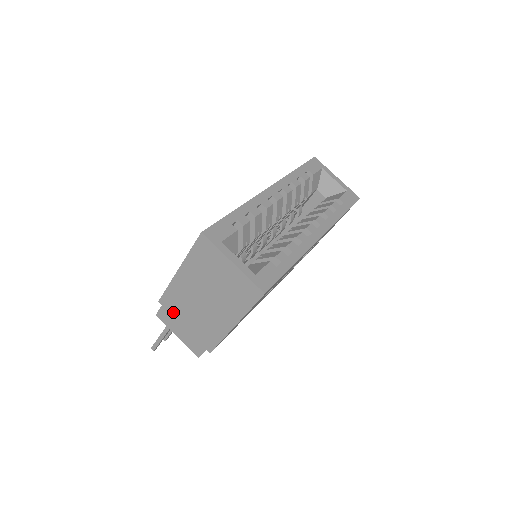
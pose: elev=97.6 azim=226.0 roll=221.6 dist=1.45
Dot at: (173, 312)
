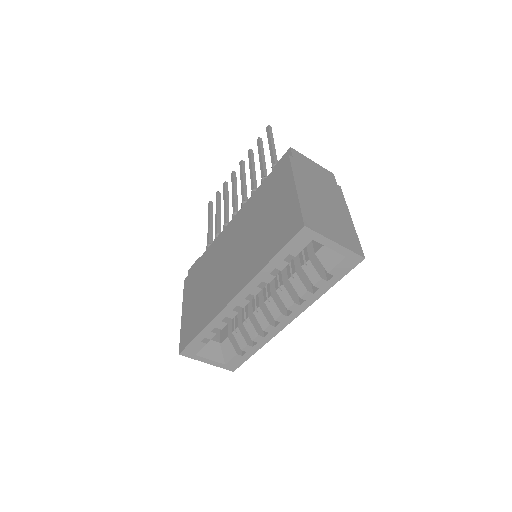
Dot at: occluded
